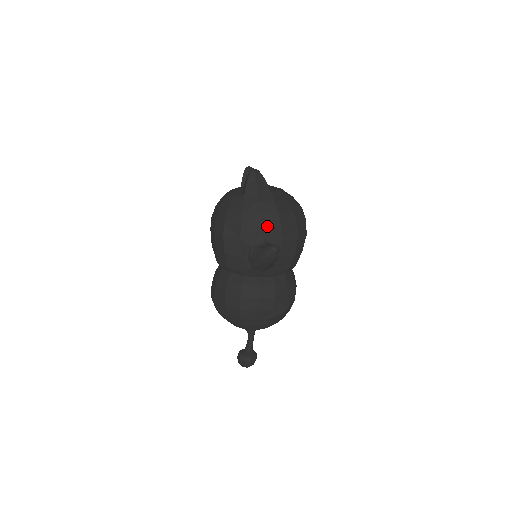
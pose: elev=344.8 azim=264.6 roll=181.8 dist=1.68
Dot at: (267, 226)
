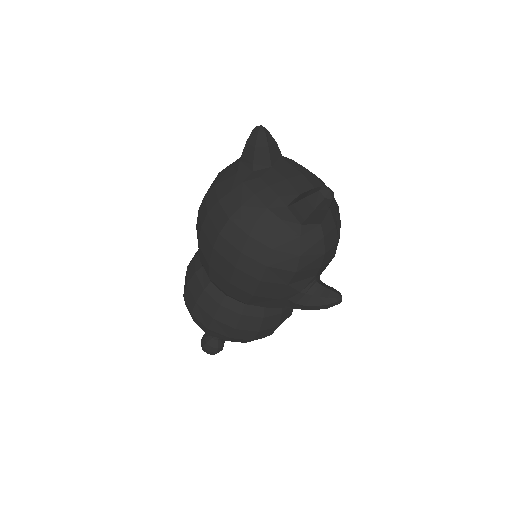
Dot at: (325, 264)
